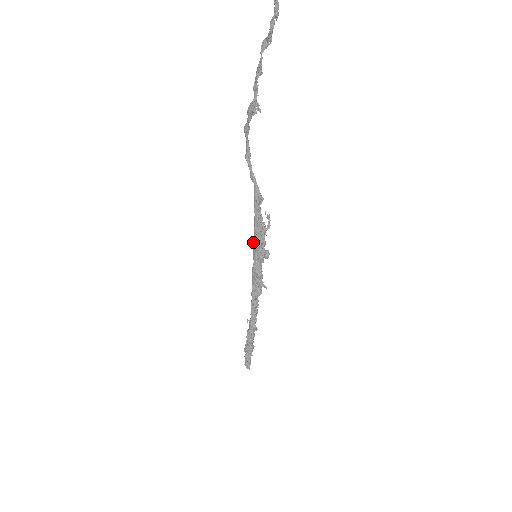
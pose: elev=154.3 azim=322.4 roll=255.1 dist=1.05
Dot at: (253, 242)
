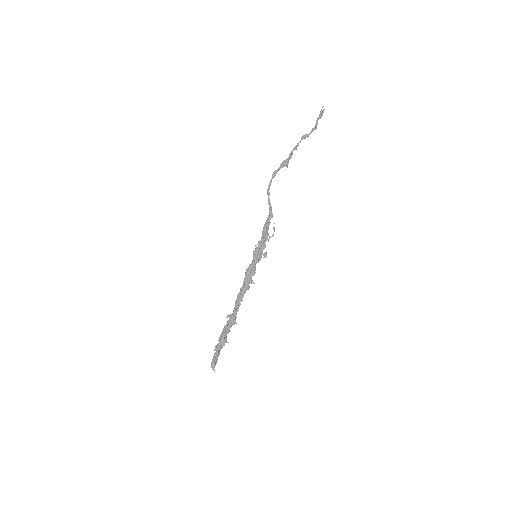
Dot at: occluded
